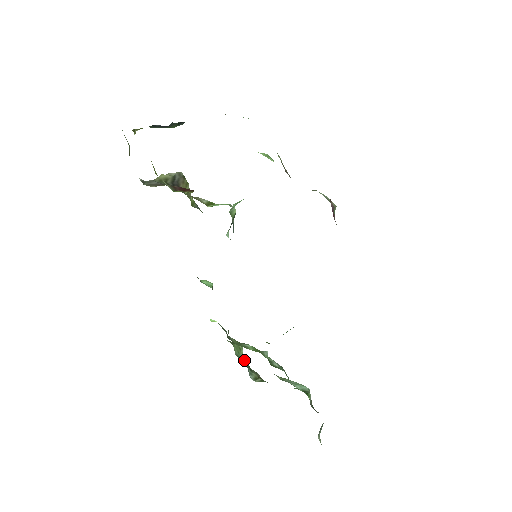
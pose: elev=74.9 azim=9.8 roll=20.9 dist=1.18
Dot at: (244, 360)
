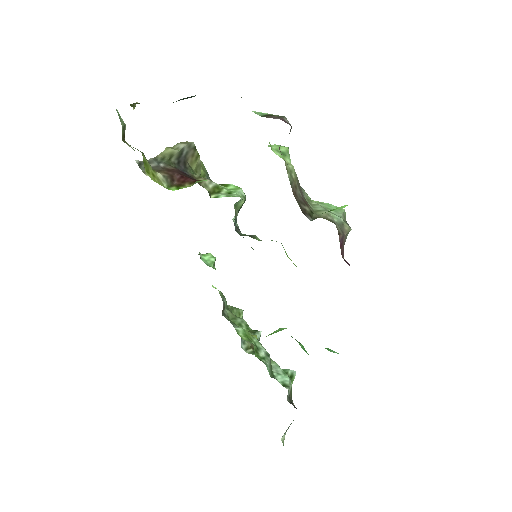
Dot at: occluded
